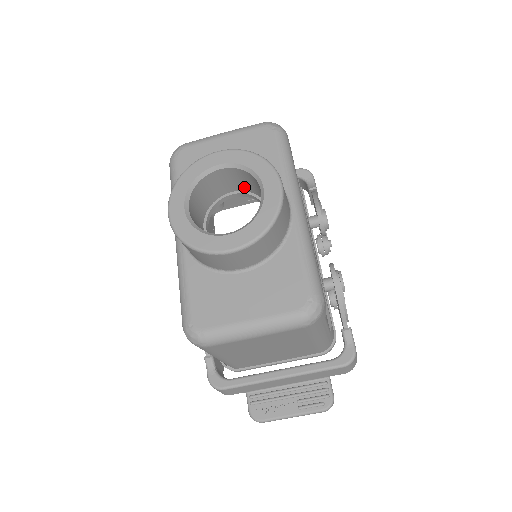
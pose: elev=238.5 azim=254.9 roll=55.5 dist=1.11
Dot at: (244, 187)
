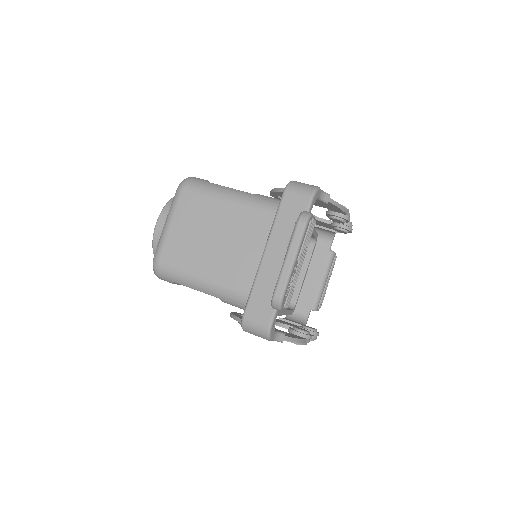
Dot at: occluded
